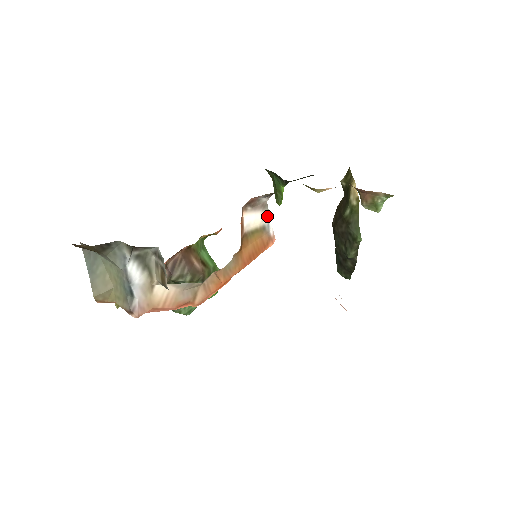
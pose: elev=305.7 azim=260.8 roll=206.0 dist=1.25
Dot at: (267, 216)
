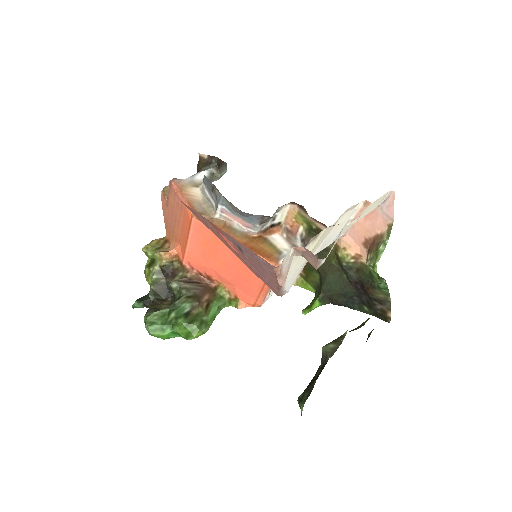
Dot at: occluded
